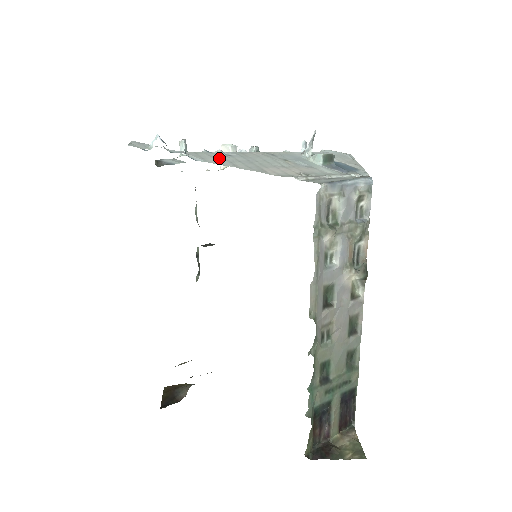
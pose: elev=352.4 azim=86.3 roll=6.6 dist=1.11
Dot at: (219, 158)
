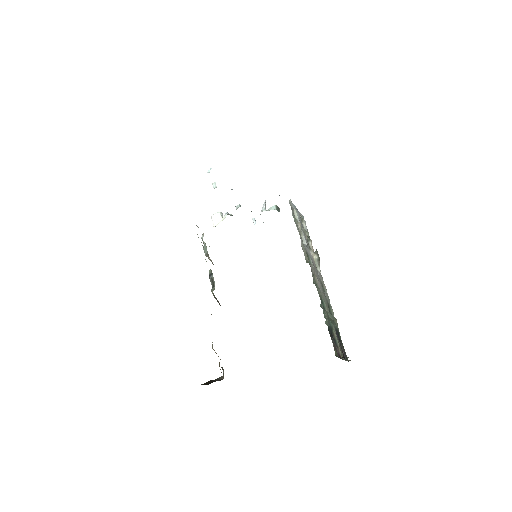
Dot at: occluded
